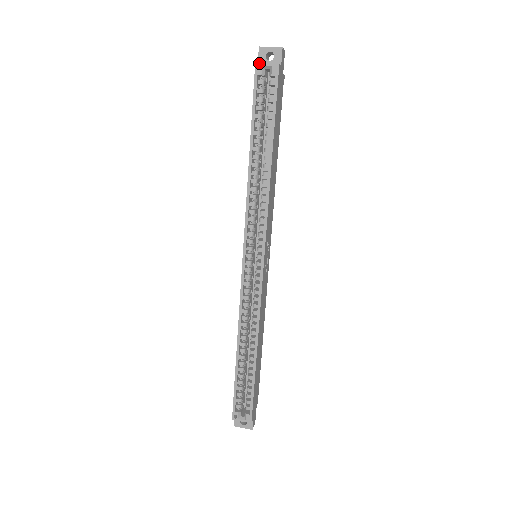
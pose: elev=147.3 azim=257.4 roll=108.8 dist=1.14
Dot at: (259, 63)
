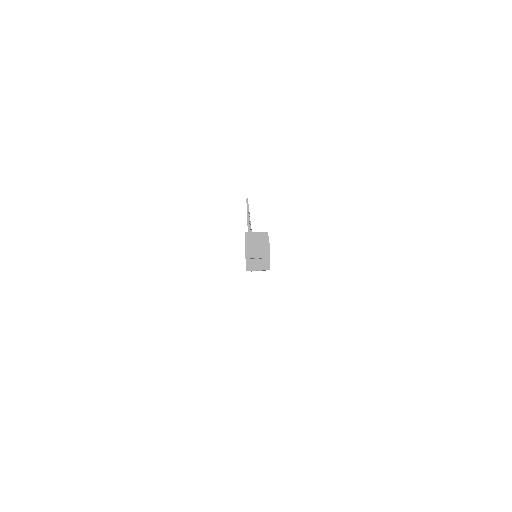
Dot at: occluded
